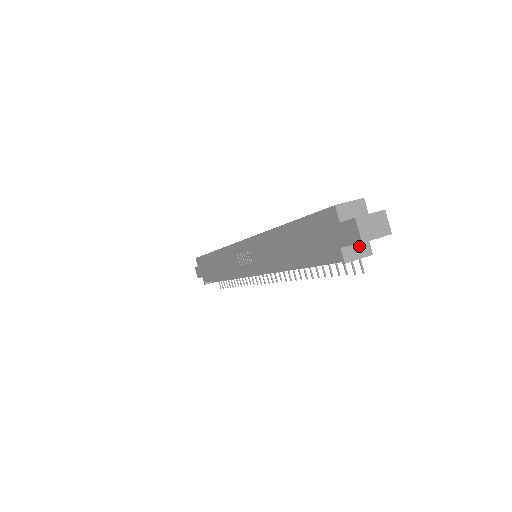
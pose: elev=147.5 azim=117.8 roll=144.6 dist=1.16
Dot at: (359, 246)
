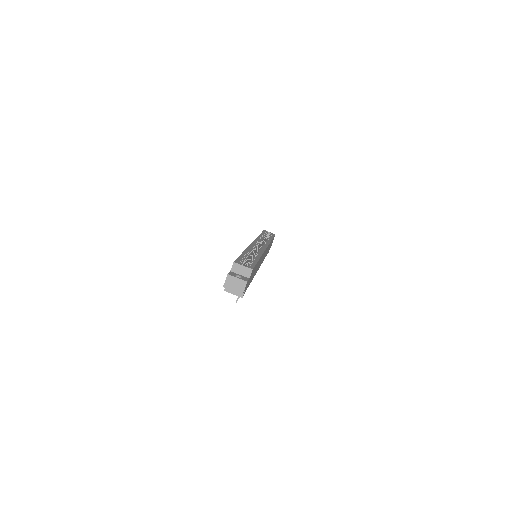
Dot at: occluded
